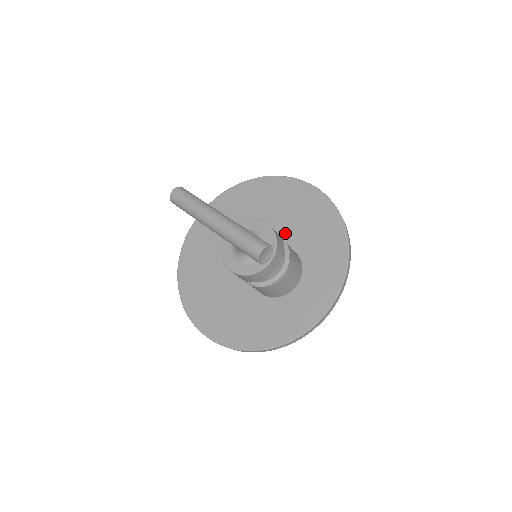
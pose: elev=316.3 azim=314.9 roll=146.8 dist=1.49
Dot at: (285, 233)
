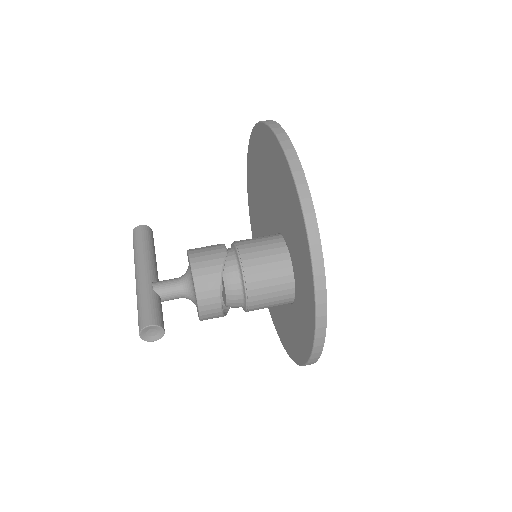
Dot at: (278, 215)
